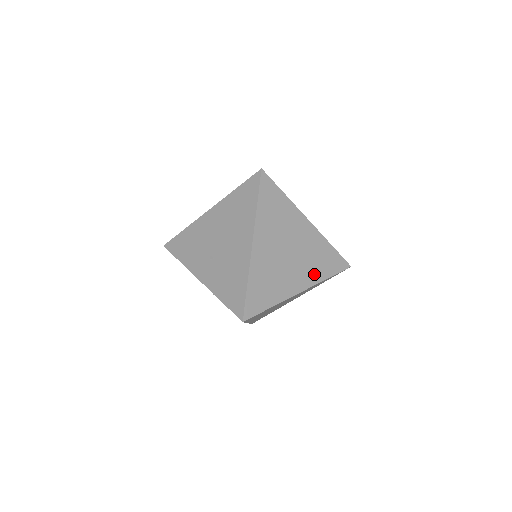
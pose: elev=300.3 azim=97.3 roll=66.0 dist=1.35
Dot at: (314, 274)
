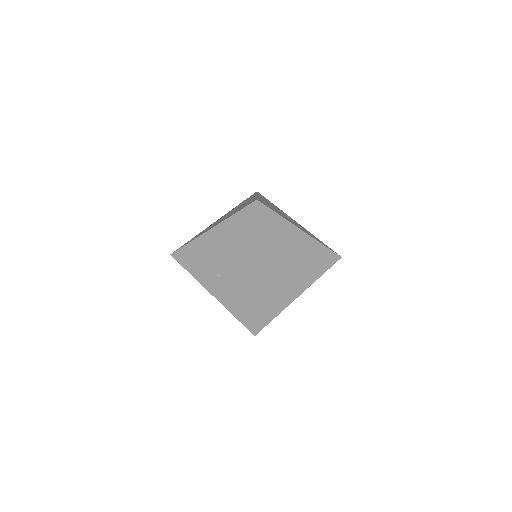
Dot at: (310, 276)
